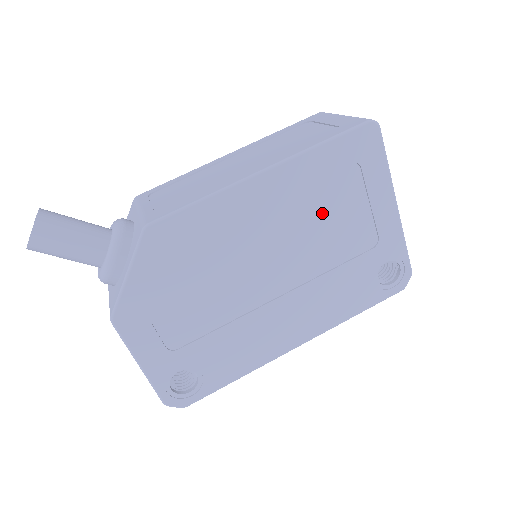
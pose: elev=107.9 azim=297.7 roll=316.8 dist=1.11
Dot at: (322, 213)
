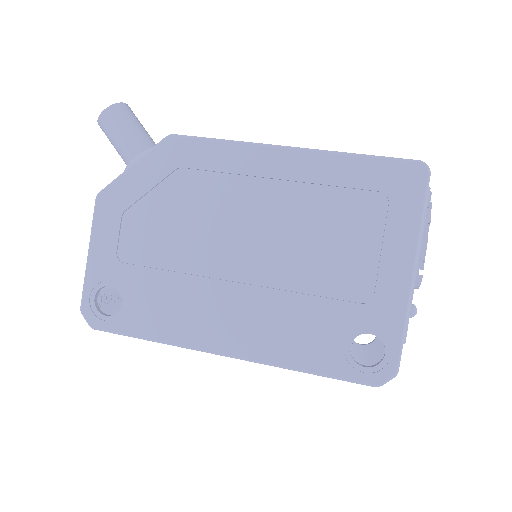
Dot at: (325, 225)
